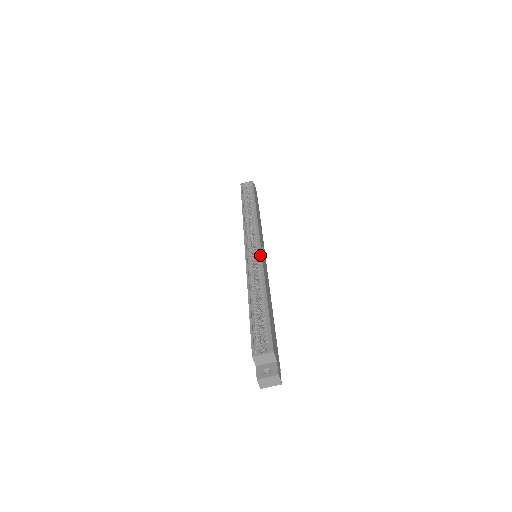
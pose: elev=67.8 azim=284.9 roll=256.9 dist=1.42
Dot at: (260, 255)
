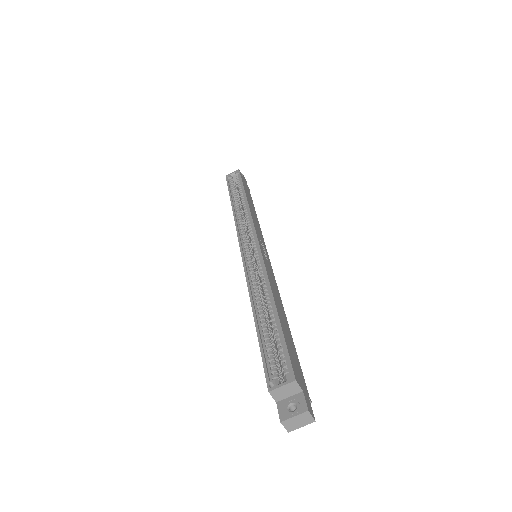
Dot at: (259, 254)
